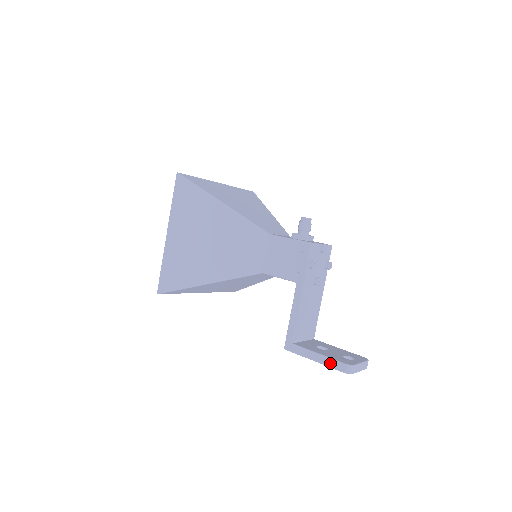
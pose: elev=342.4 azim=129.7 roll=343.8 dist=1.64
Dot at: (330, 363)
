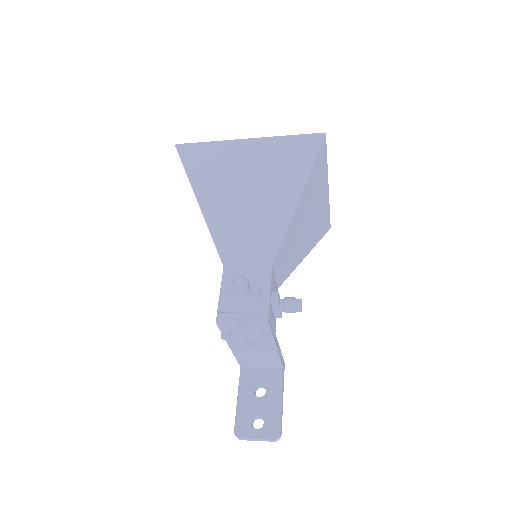
Dot at: (236, 415)
